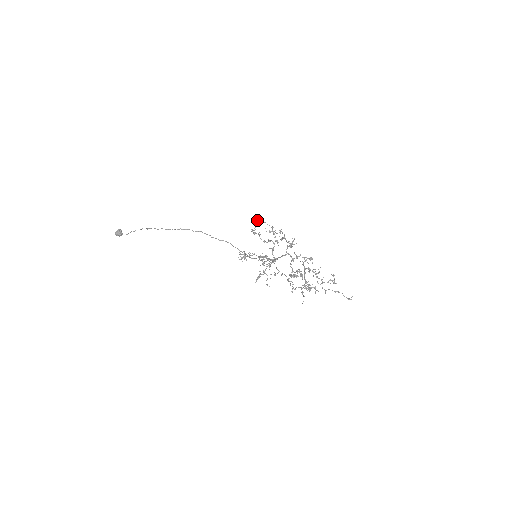
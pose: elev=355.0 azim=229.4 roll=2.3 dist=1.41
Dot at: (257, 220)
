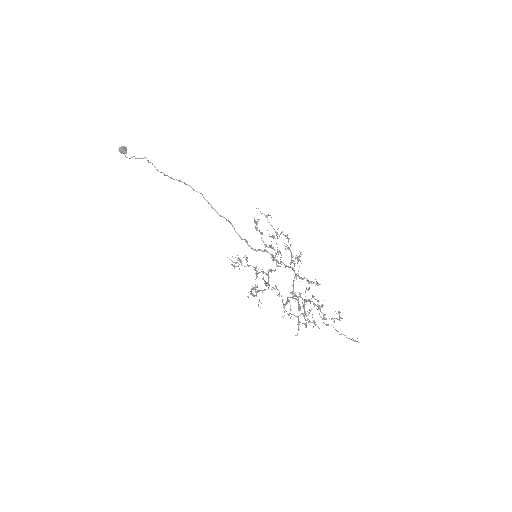
Dot at: occluded
